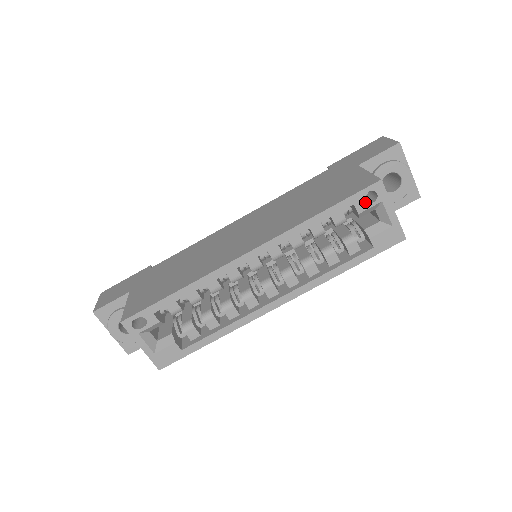
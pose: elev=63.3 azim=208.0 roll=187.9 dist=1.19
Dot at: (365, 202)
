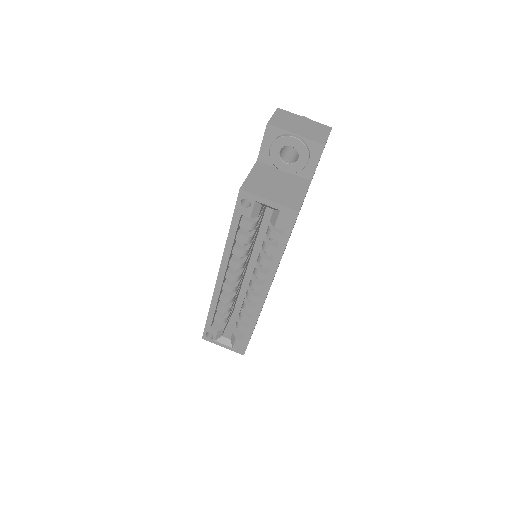
Dot at: (246, 209)
